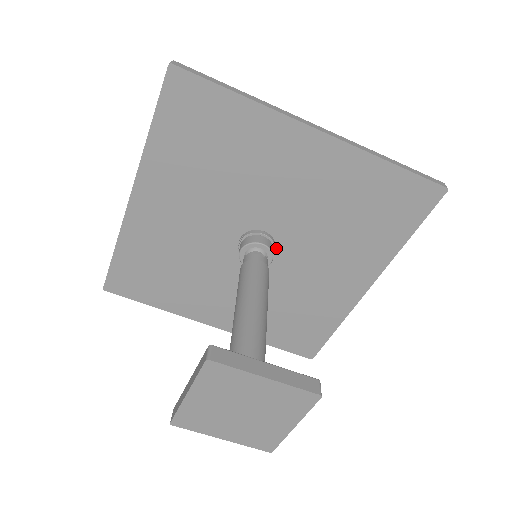
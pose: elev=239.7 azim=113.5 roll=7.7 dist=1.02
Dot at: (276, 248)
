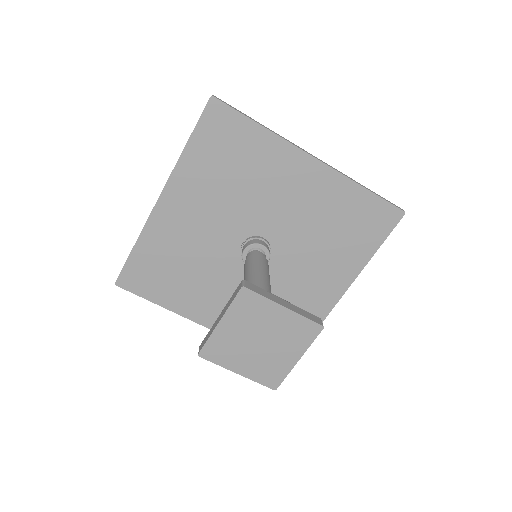
Dot at: (271, 254)
